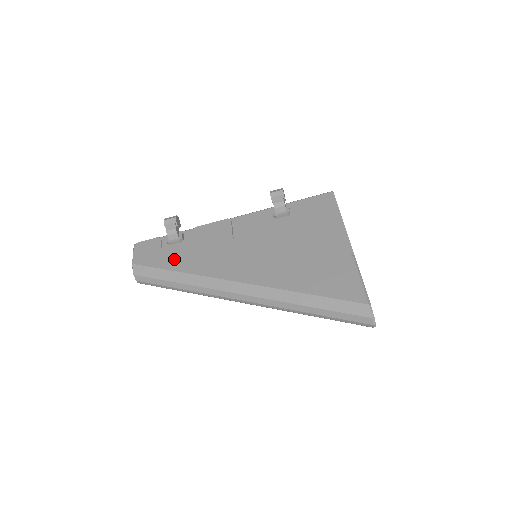
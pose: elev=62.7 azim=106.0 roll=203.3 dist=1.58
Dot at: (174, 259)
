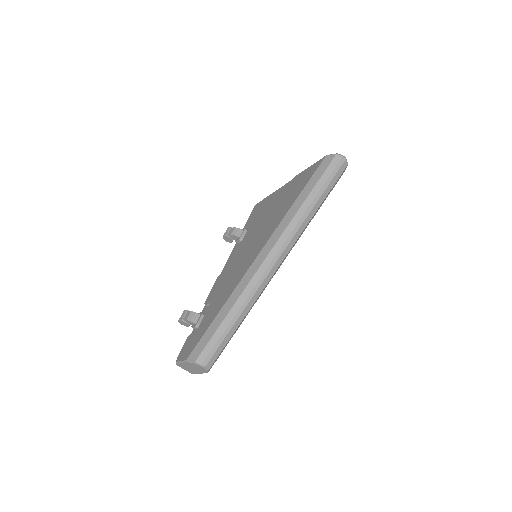
Dot at: (210, 317)
